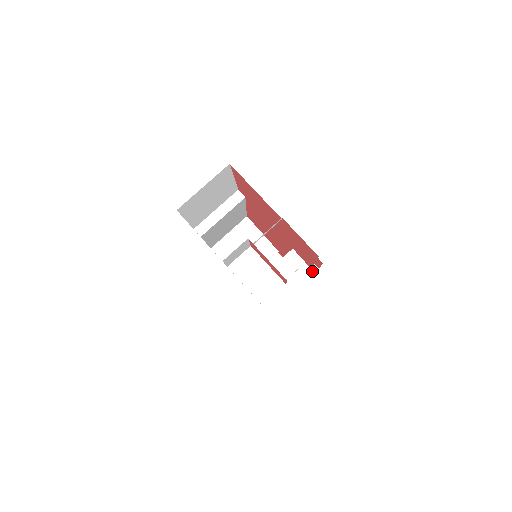
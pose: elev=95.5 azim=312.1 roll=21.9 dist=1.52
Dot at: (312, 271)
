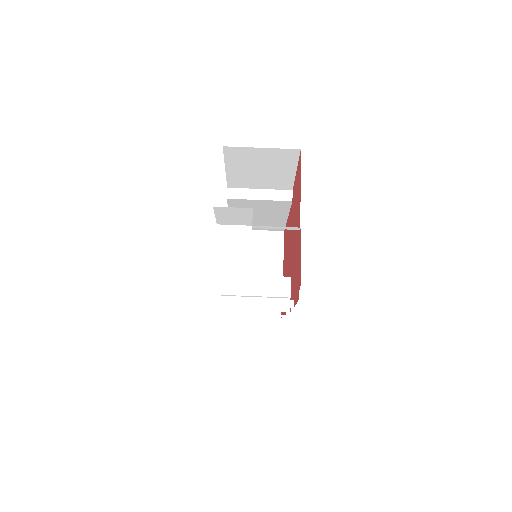
Dot at: (287, 304)
